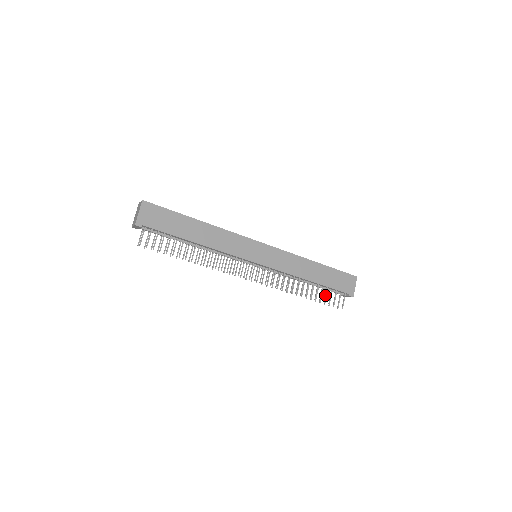
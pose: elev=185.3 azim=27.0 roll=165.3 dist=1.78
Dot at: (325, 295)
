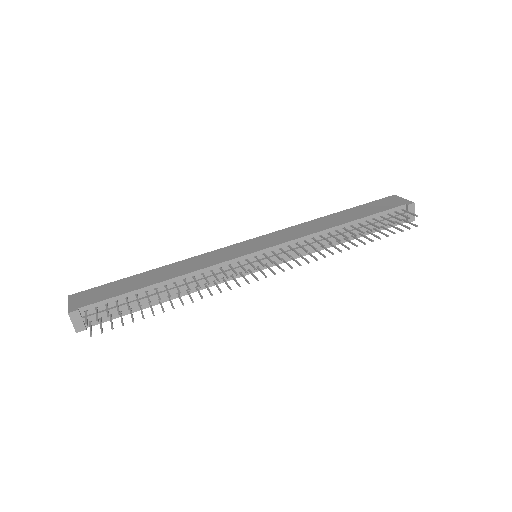
Dot at: occluded
